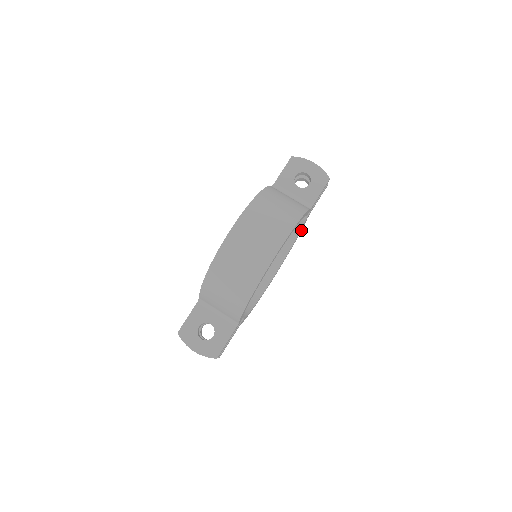
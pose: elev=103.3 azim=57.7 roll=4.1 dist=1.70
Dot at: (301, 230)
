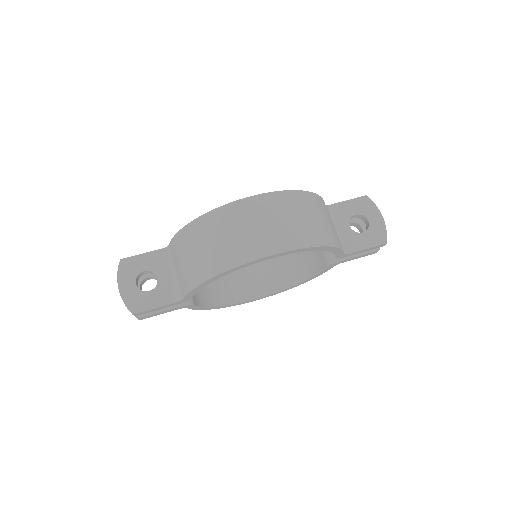
Dot at: (318, 275)
